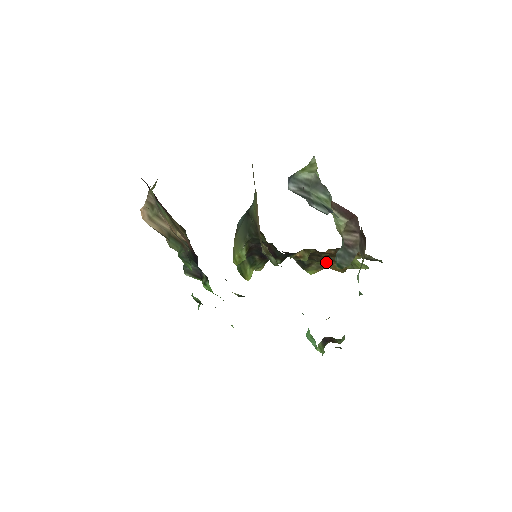
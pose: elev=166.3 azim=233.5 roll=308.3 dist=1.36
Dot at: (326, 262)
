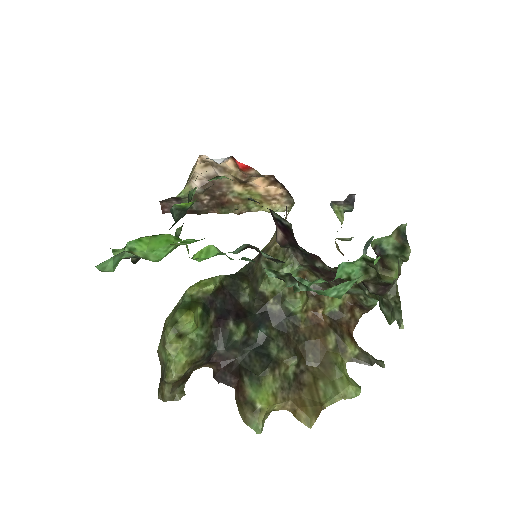
Dot at: (294, 384)
